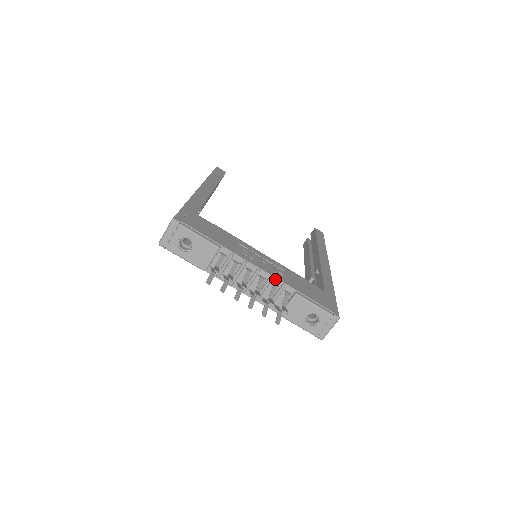
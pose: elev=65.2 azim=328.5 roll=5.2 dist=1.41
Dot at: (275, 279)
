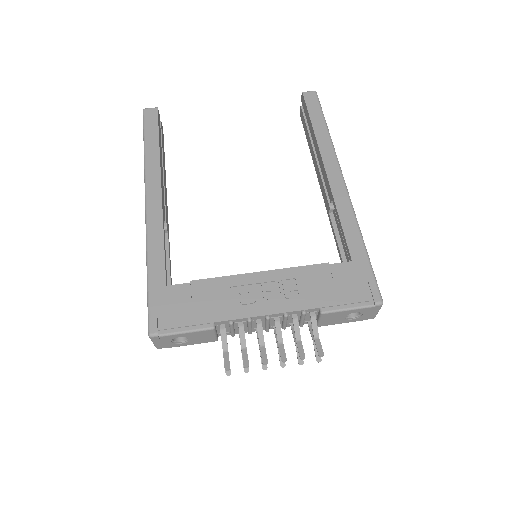
Dot at: (290, 312)
